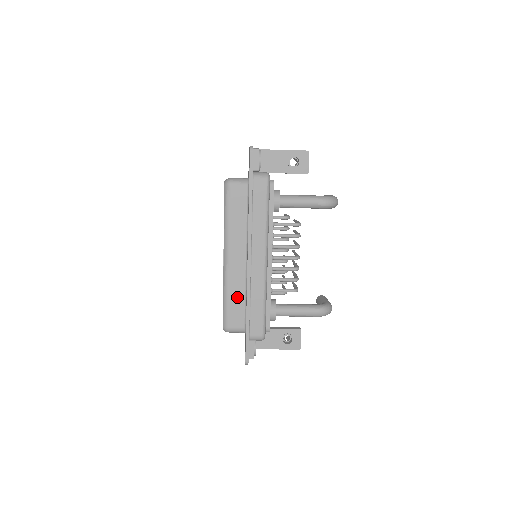
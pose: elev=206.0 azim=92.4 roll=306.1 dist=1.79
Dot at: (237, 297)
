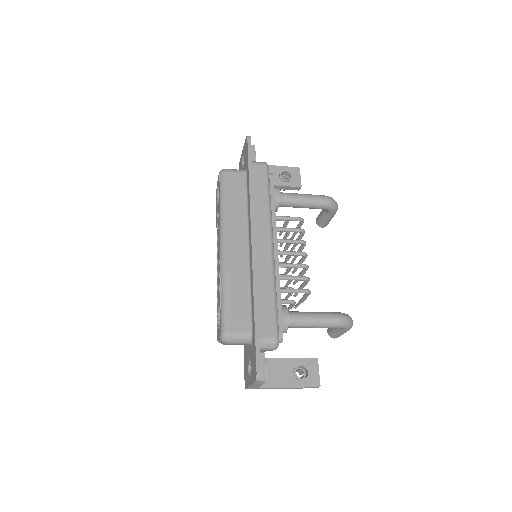
Dot at: (239, 291)
